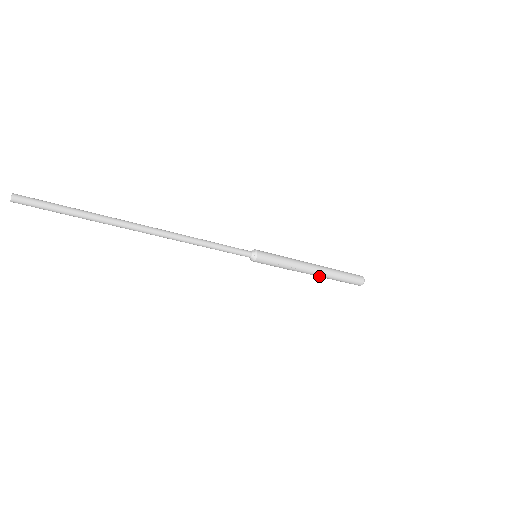
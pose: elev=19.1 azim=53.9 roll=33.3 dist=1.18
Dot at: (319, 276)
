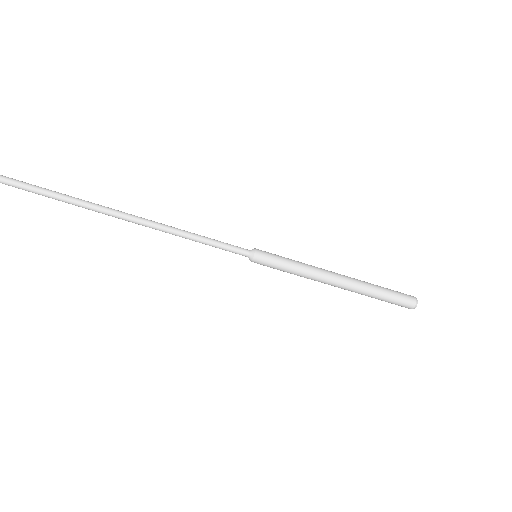
Dot at: (345, 289)
